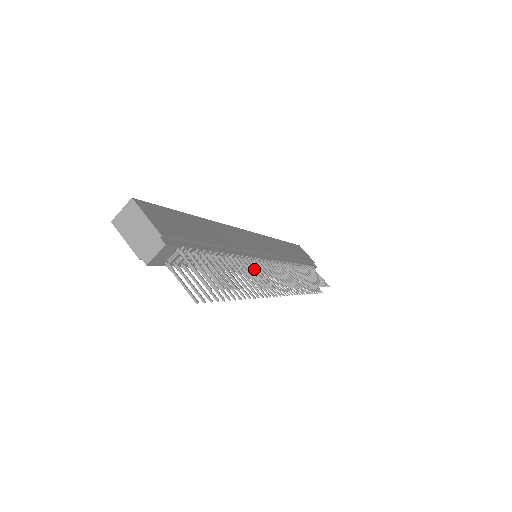
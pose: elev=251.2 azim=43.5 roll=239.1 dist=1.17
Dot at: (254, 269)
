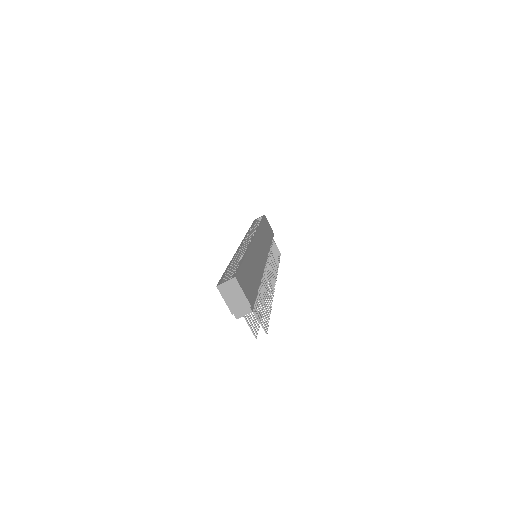
Dot at: (266, 285)
